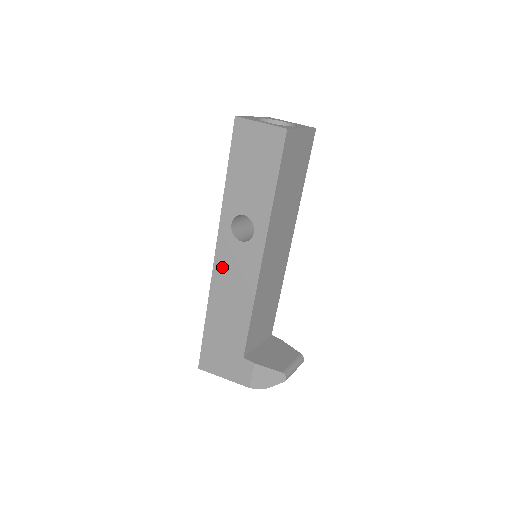
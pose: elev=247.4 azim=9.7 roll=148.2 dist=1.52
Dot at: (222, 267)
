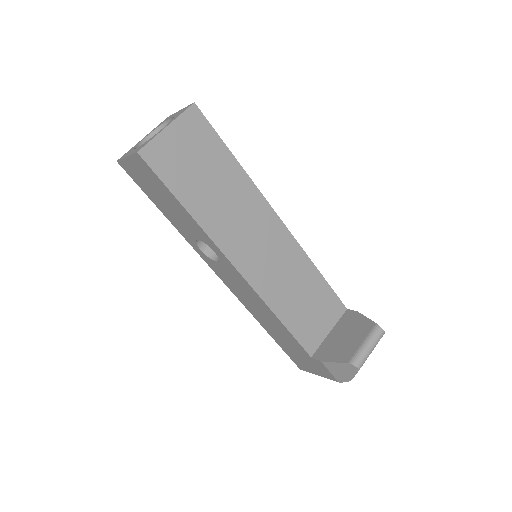
Dot at: (231, 286)
